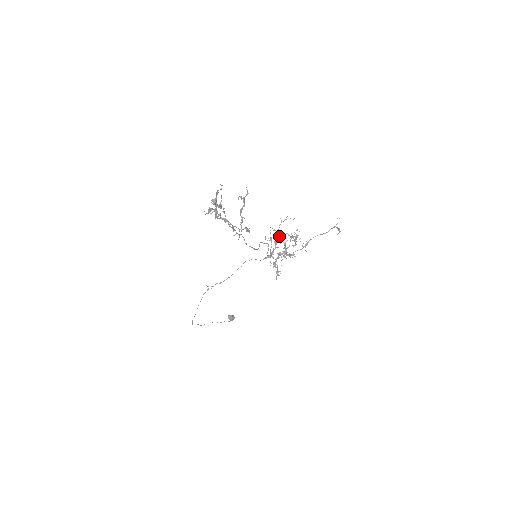
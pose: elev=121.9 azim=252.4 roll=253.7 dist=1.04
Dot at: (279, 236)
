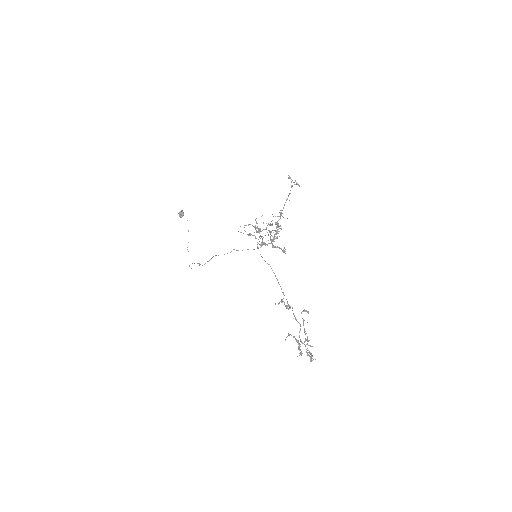
Dot at: occluded
